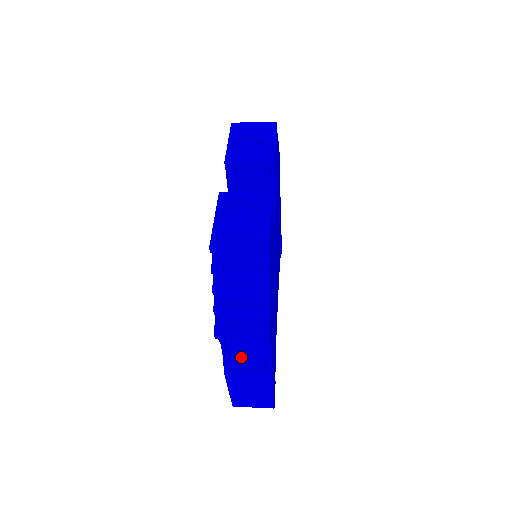
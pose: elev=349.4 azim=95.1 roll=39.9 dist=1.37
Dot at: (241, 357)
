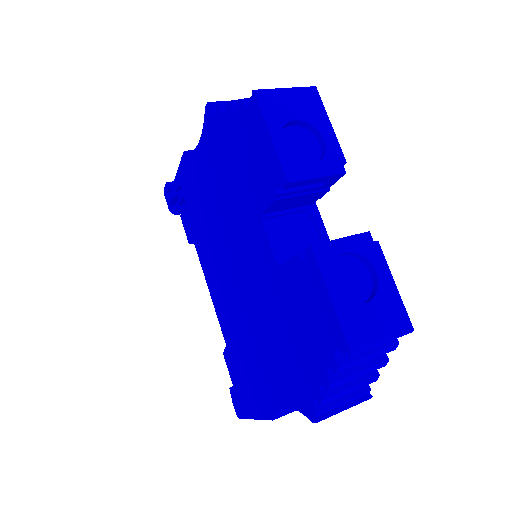
Dot at: occluded
